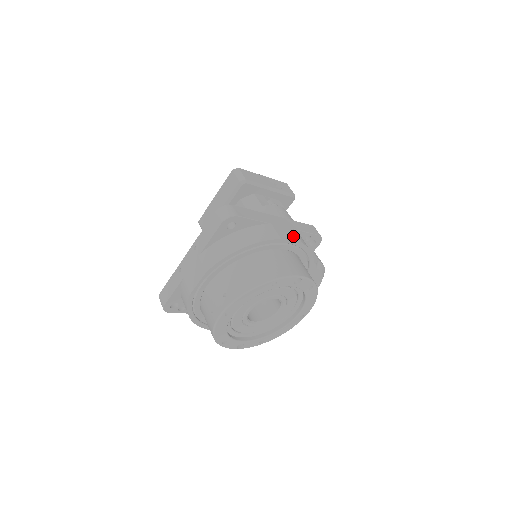
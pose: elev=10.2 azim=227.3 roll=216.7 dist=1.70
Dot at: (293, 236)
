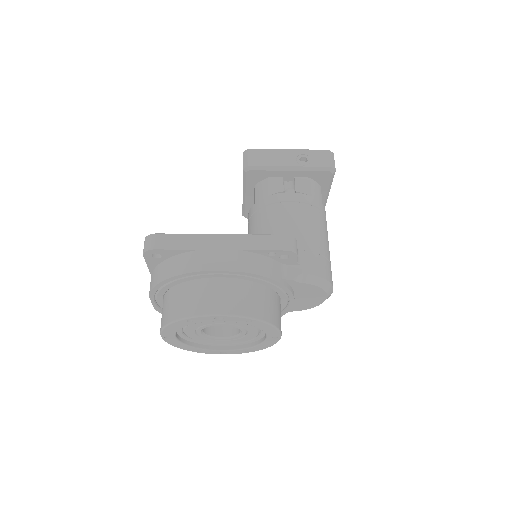
Dot at: (228, 262)
